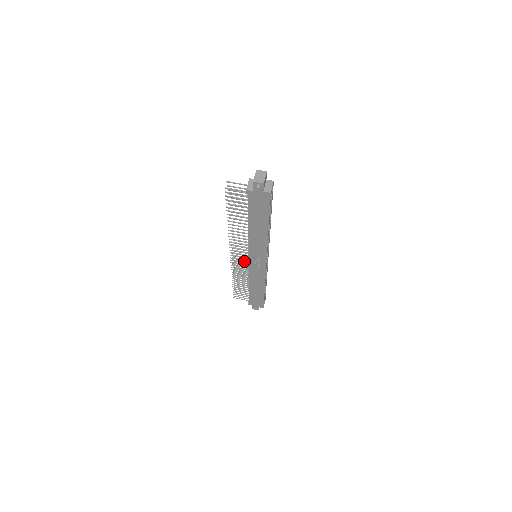
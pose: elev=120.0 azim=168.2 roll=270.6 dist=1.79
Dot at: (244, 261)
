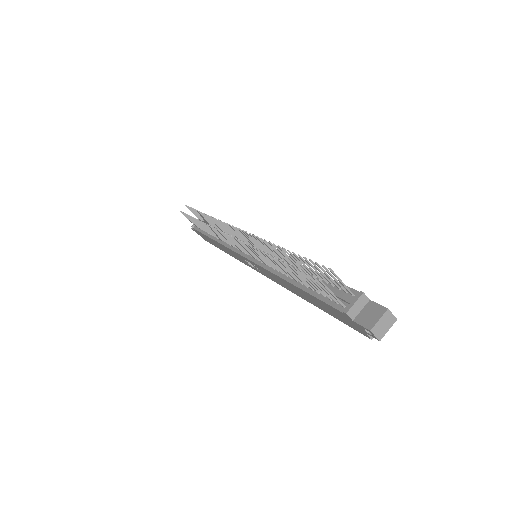
Dot at: occluded
